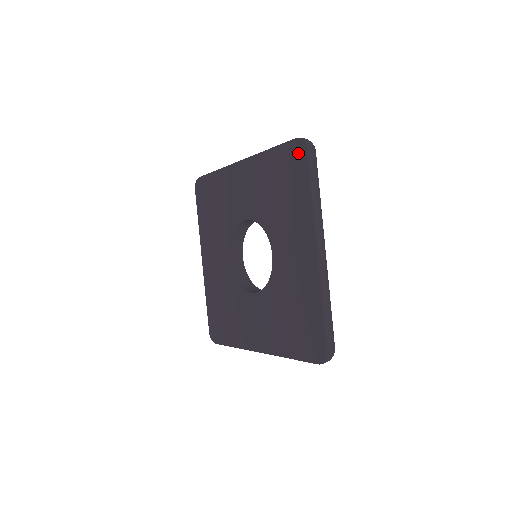
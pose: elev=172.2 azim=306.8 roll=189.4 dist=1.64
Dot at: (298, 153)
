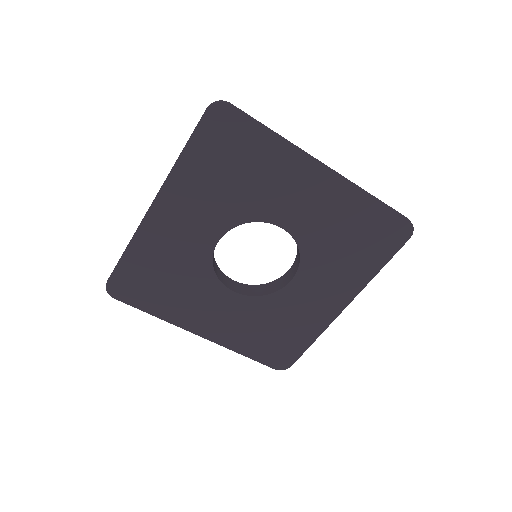
Dot at: (399, 233)
